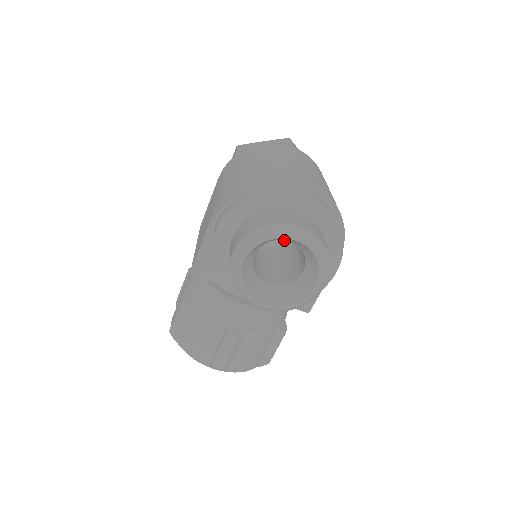
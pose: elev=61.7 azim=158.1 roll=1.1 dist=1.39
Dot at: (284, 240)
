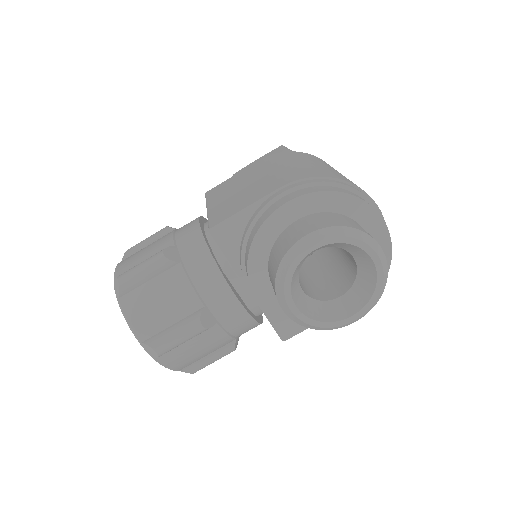
Dot at: occluded
